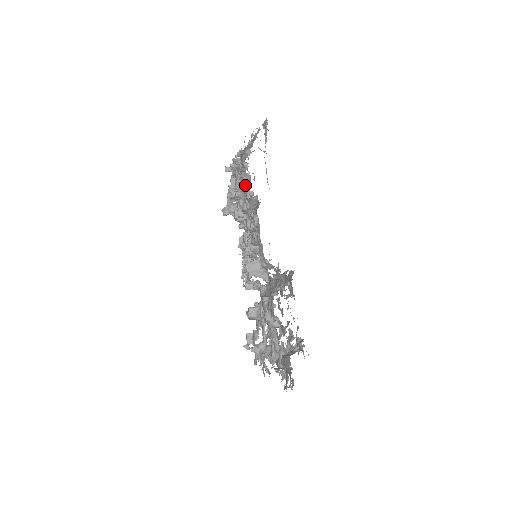
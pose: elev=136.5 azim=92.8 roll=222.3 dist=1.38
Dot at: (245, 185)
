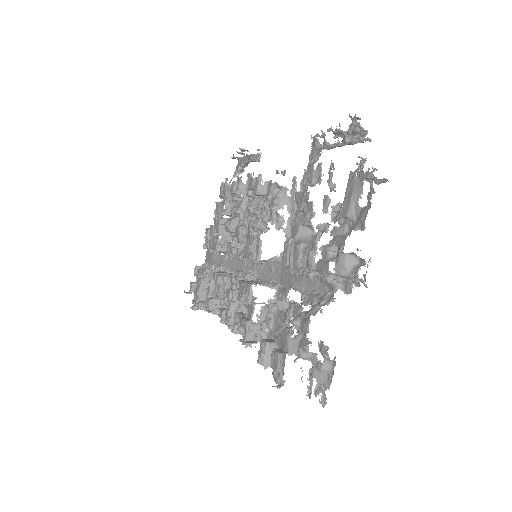
Dot at: (230, 197)
